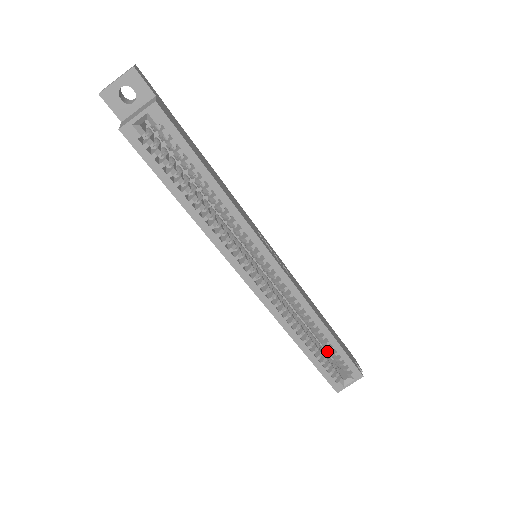
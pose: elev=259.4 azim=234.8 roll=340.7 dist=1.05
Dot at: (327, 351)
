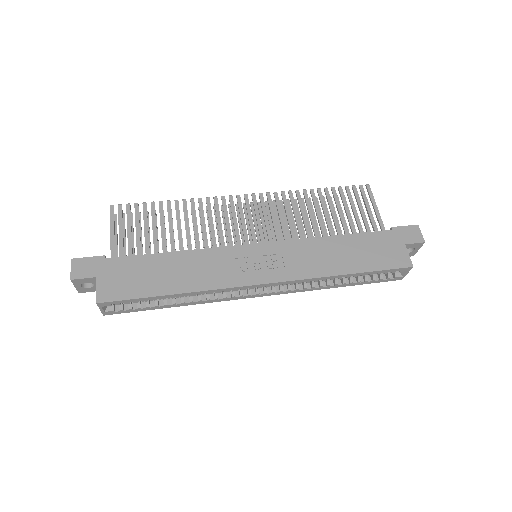
Dot at: occluded
